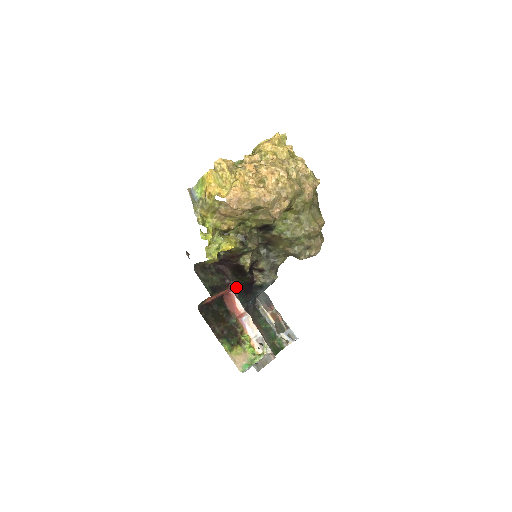
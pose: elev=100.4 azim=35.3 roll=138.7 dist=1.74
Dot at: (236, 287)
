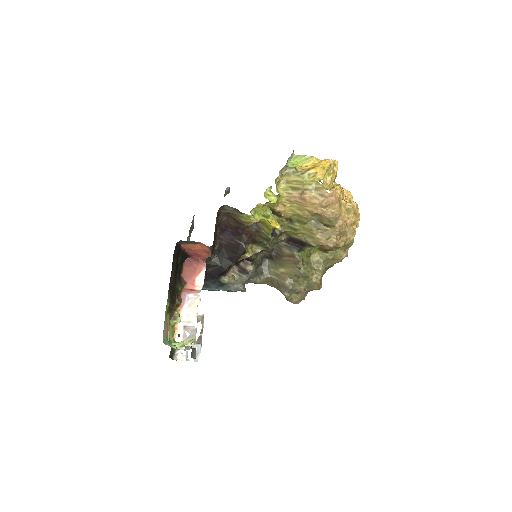
Dot at: (207, 262)
